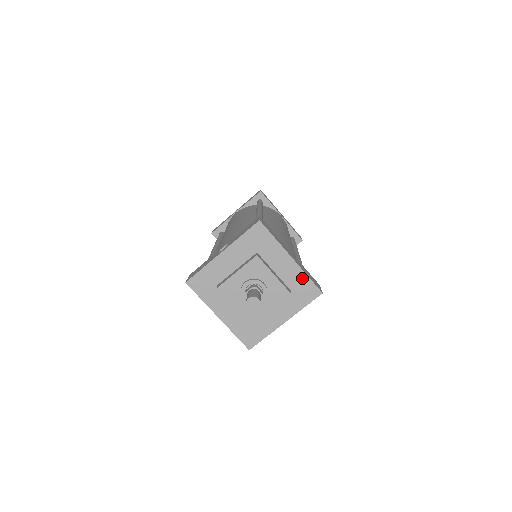
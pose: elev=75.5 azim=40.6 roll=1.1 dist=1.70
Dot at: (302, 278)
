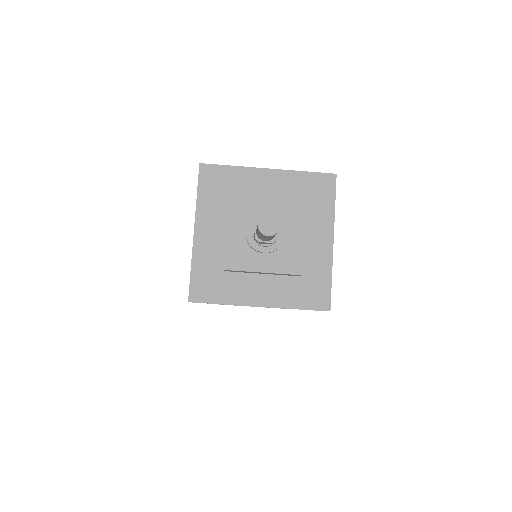
Dot at: (300, 179)
